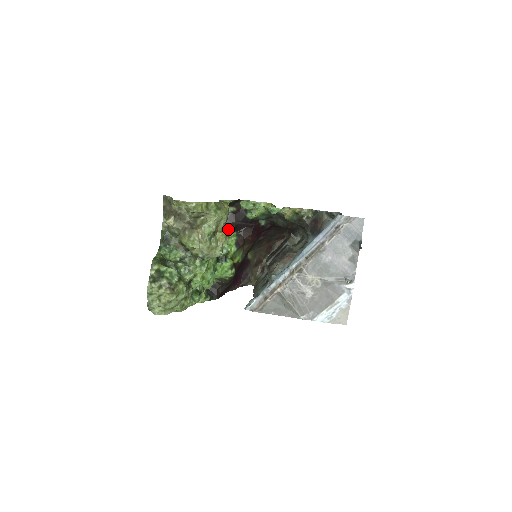
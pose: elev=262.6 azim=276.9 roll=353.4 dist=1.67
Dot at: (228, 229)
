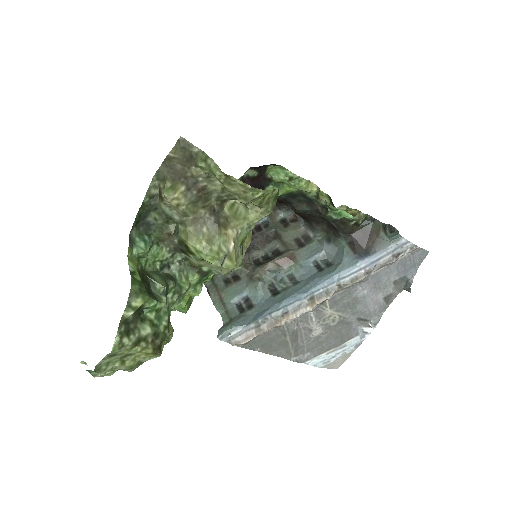
Dot at: occluded
